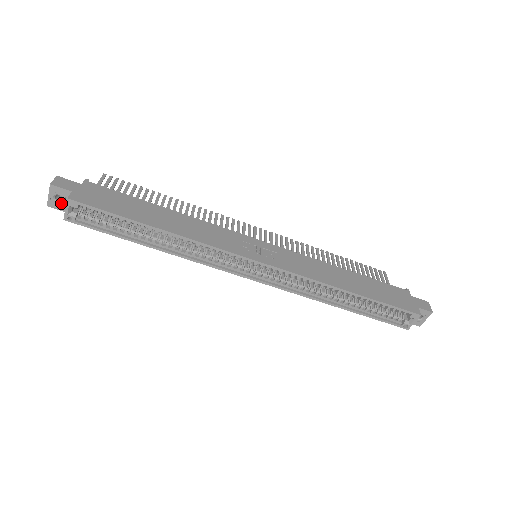
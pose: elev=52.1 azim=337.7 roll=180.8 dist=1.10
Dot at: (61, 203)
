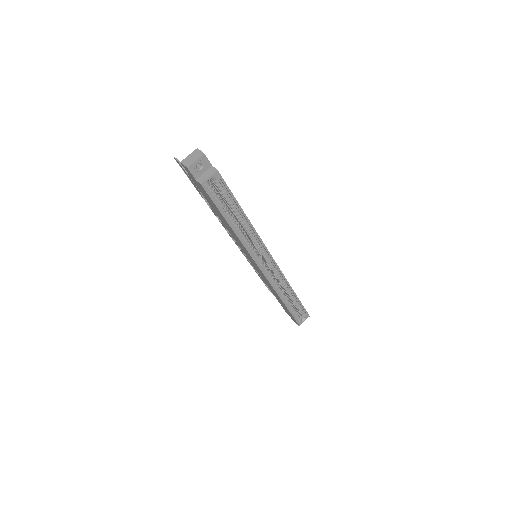
Dot at: (198, 170)
